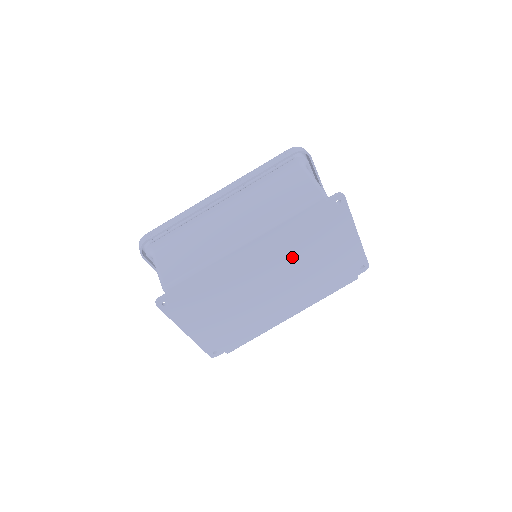
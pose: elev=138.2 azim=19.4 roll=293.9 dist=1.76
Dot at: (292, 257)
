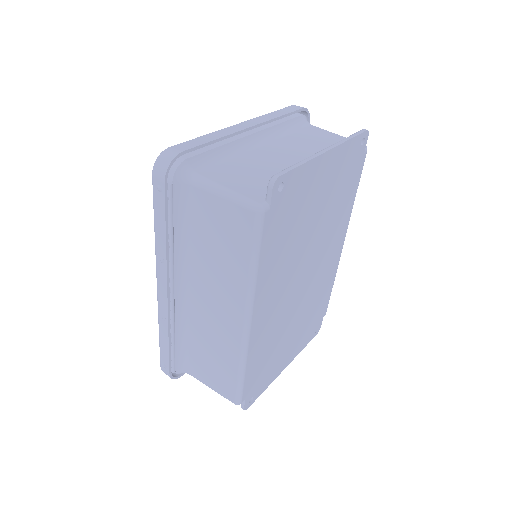
Dot at: (296, 254)
